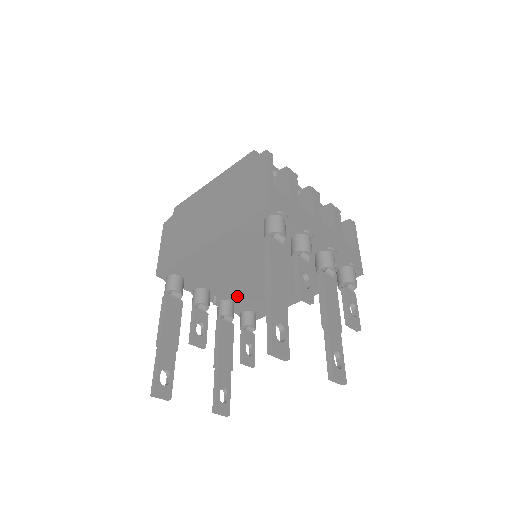
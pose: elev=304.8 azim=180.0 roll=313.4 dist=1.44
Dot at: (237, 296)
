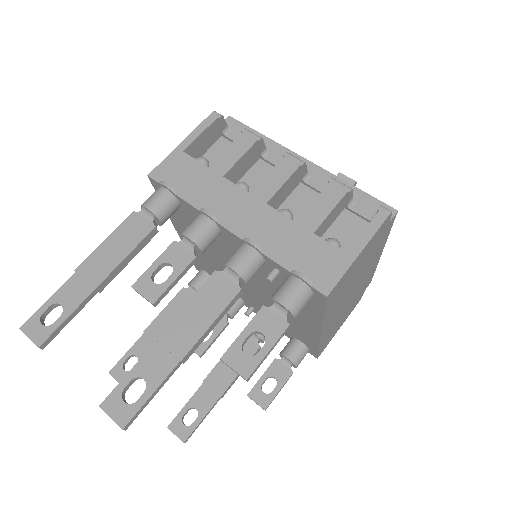
Dot at: occluded
